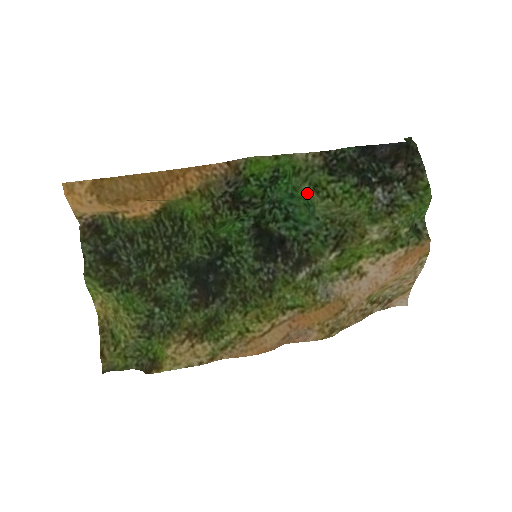
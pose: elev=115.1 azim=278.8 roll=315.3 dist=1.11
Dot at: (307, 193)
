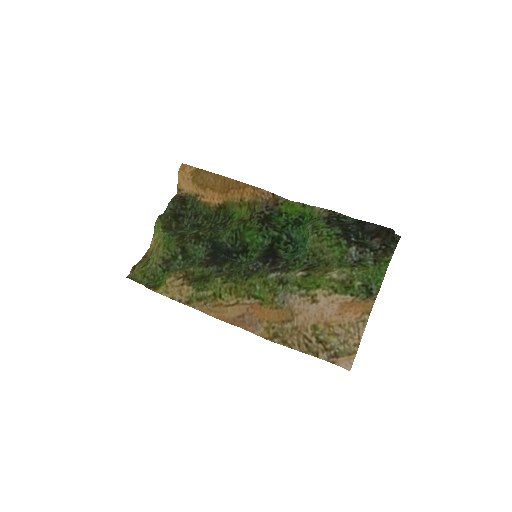
Dot at: (308, 231)
